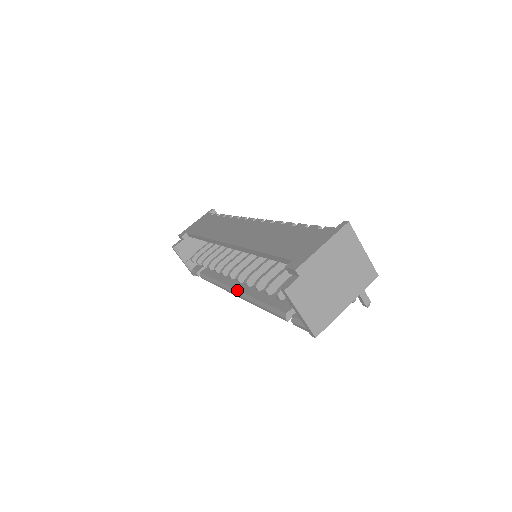
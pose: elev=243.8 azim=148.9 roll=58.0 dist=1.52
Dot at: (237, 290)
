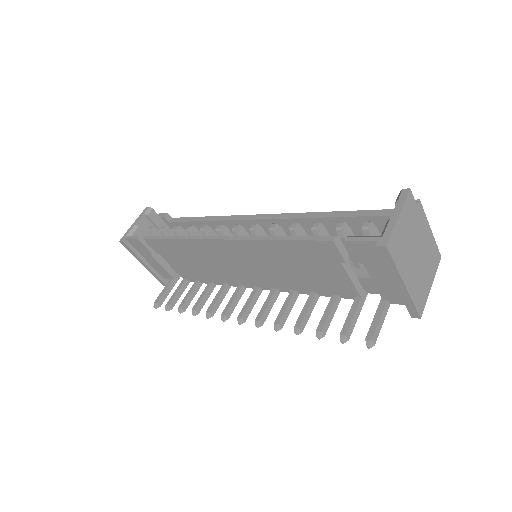
Dot at: occluded
